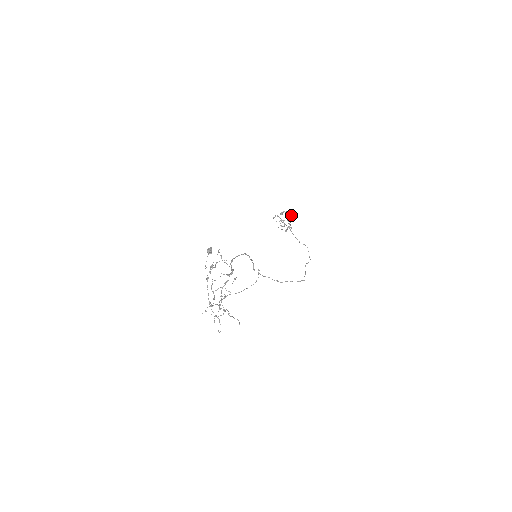
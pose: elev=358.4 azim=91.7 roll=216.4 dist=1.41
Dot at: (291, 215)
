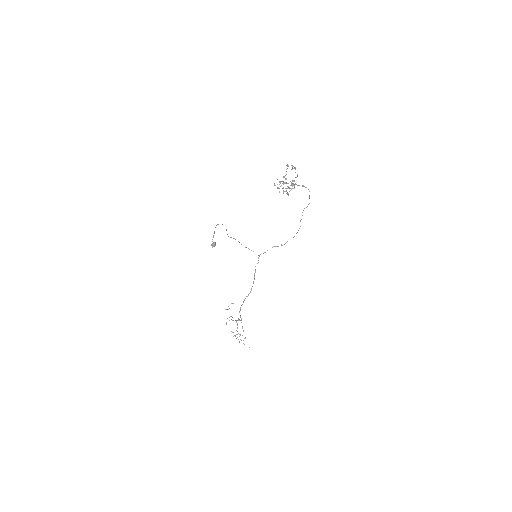
Dot at: (297, 175)
